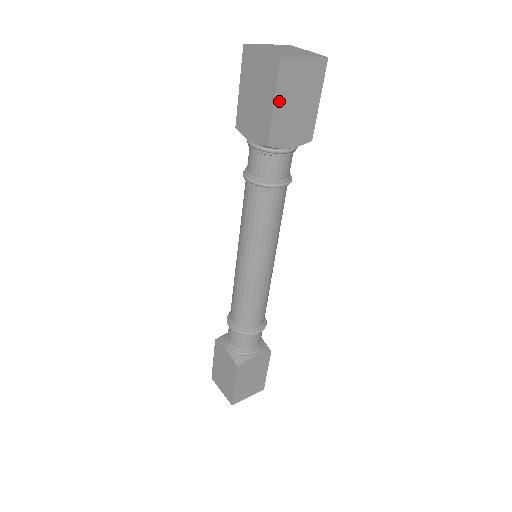
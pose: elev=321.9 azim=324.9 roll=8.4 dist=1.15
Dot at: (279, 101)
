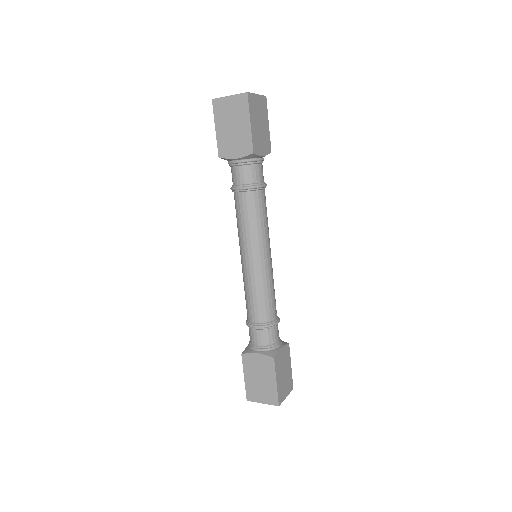
Dot at: (252, 121)
